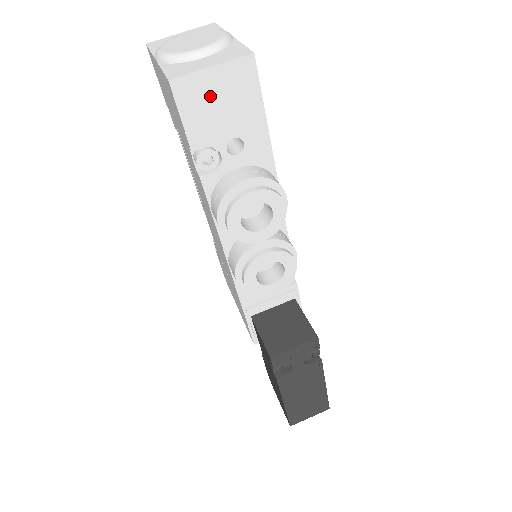
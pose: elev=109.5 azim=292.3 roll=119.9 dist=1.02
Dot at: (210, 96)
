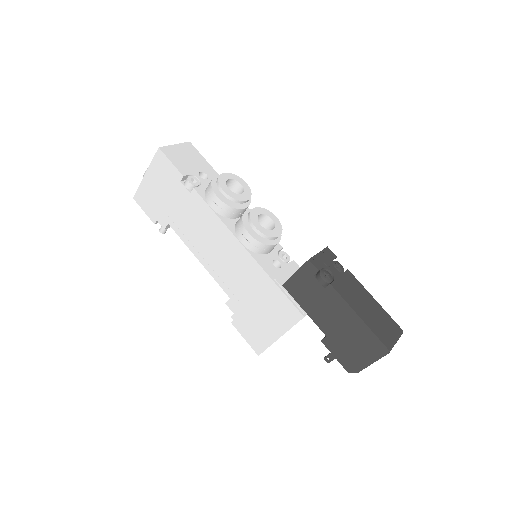
Dot at: (180, 155)
